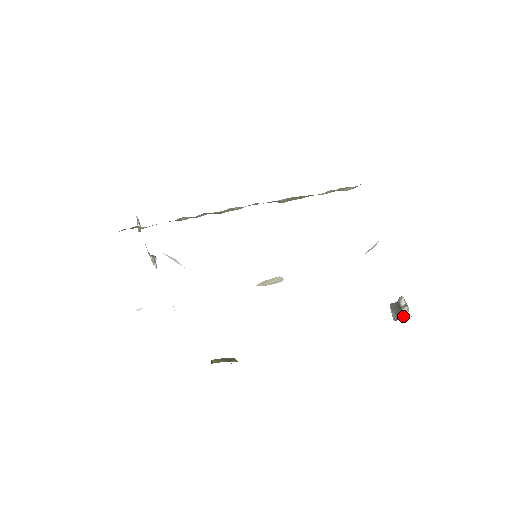
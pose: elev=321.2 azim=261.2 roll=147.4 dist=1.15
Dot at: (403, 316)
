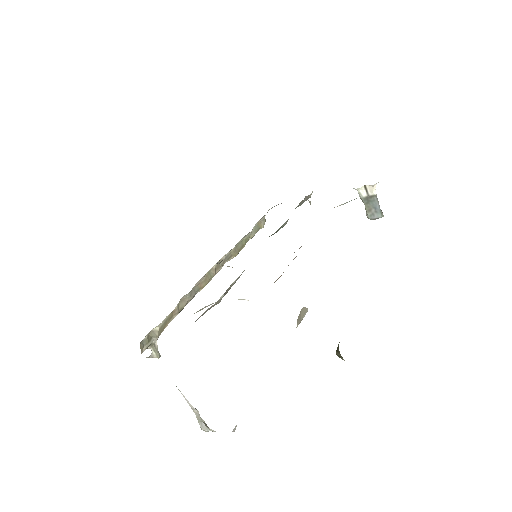
Dot at: (376, 196)
